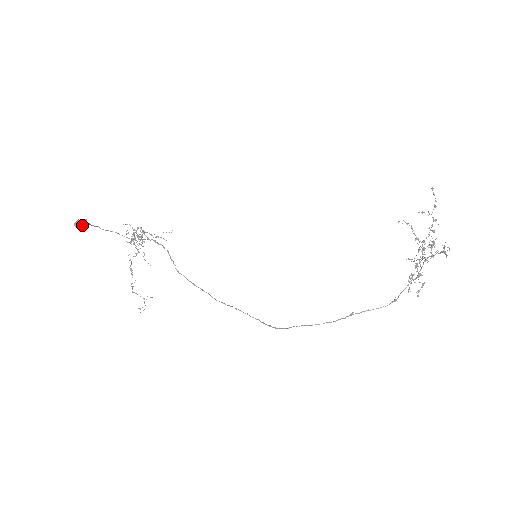
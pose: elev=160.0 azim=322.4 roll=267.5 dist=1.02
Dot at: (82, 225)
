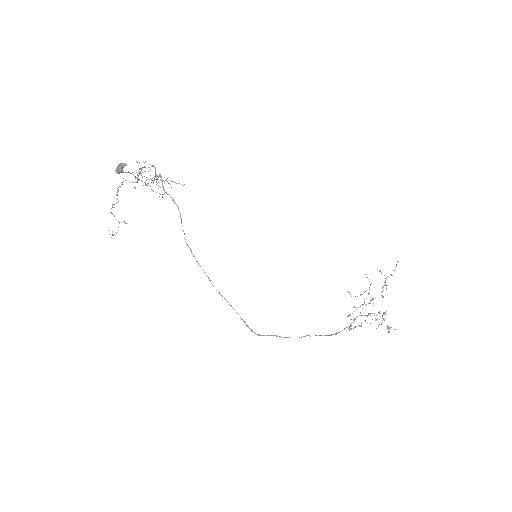
Dot at: (122, 171)
